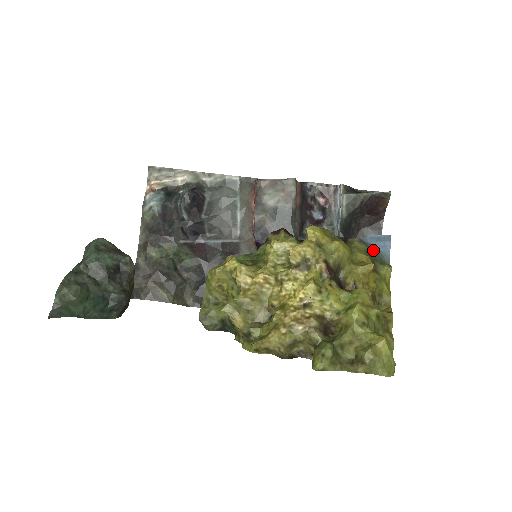
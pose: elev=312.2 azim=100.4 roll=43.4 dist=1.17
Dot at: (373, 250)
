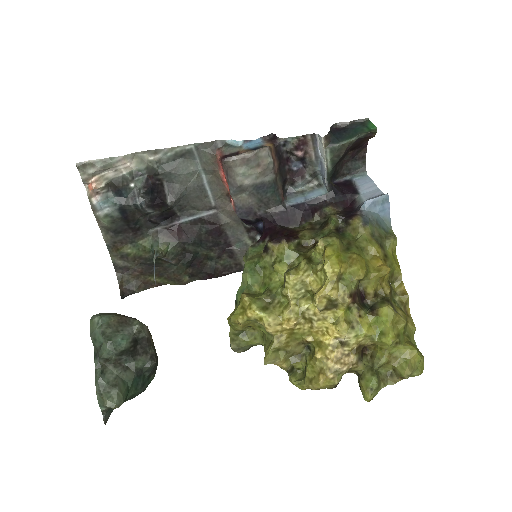
Dot at: (375, 223)
